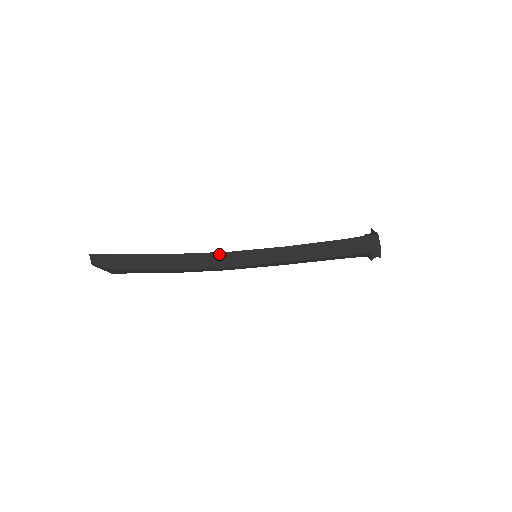
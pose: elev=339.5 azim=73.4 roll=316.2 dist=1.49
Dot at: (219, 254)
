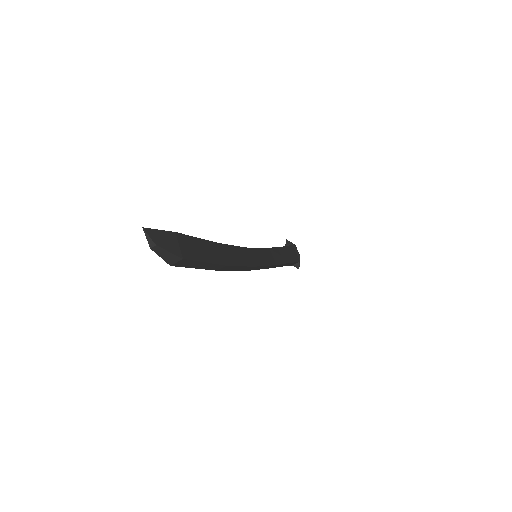
Dot at: (243, 249)
